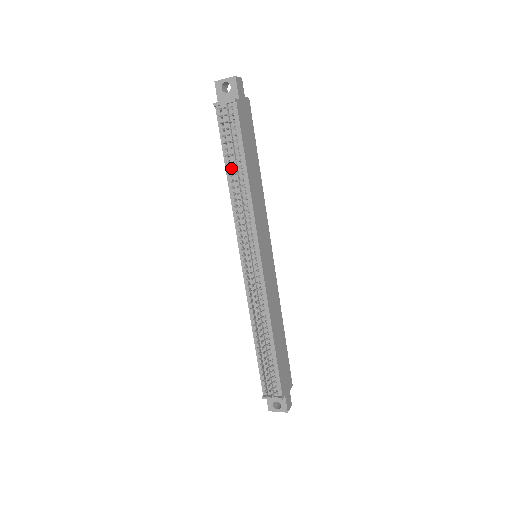
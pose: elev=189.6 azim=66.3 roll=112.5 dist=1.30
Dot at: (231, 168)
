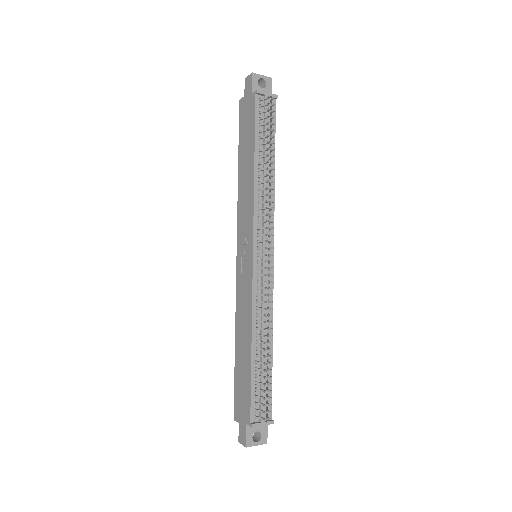
Dot at: (267, 156)
